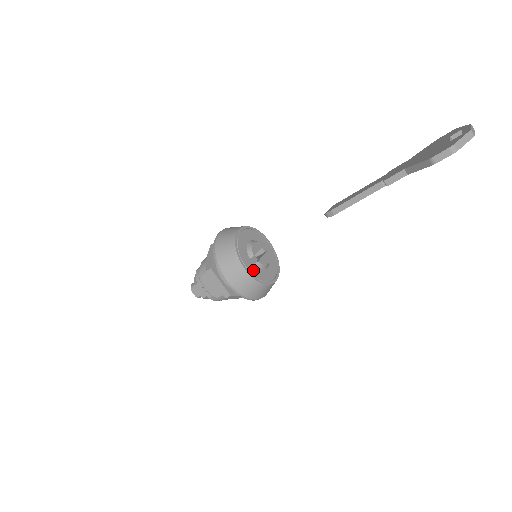
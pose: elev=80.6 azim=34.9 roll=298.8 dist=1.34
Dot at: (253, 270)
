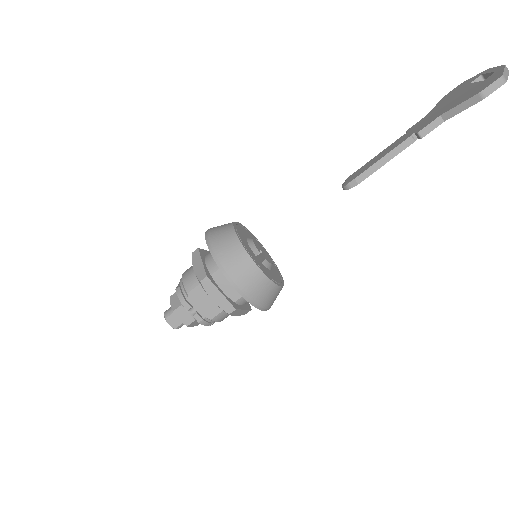
Dot at: (264, 269)
